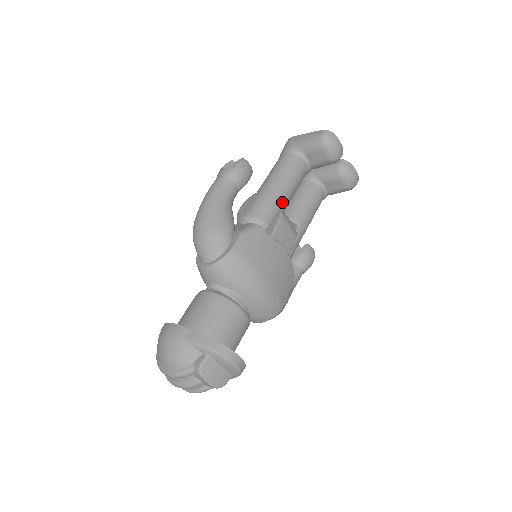
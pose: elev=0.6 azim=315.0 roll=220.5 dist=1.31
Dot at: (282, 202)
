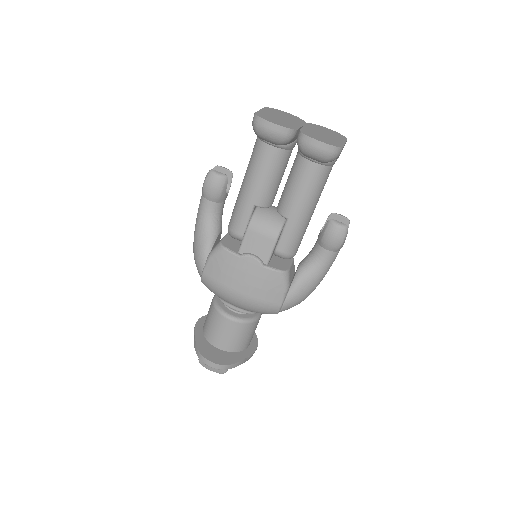
Dot at: (251, 206)
